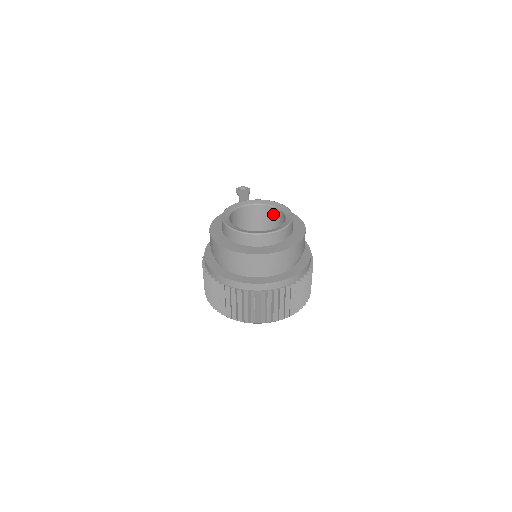
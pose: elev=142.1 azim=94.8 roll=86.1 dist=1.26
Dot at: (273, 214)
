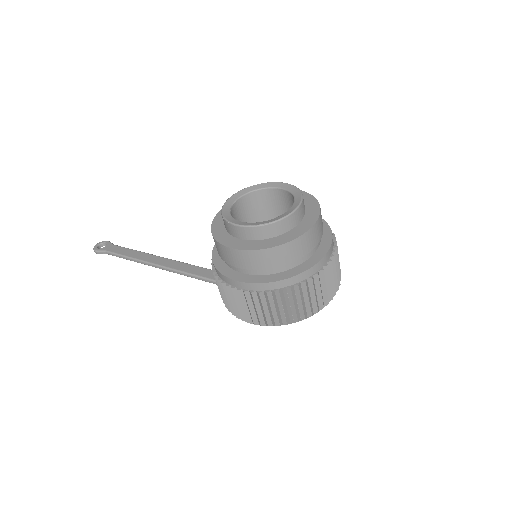
Dot at: (255, 200)
